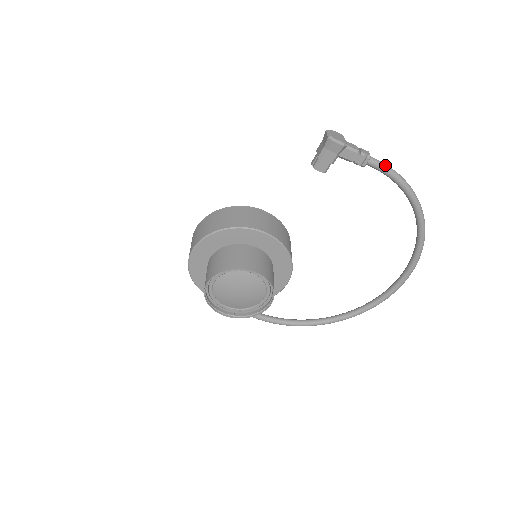
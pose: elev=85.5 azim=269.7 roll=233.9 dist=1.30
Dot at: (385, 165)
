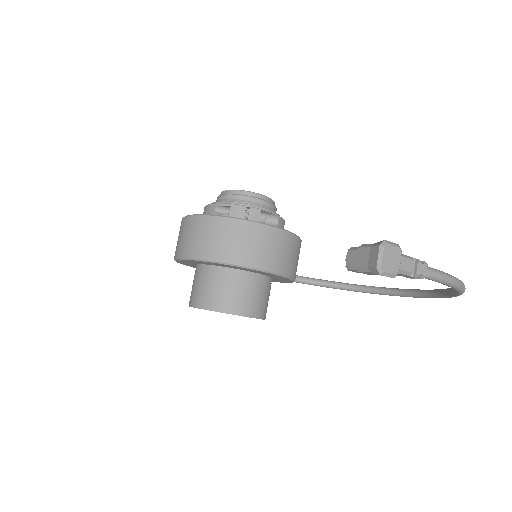
Dot at: (441, 278)
